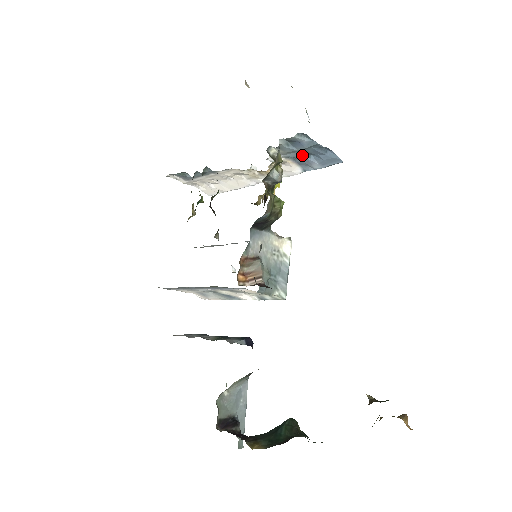
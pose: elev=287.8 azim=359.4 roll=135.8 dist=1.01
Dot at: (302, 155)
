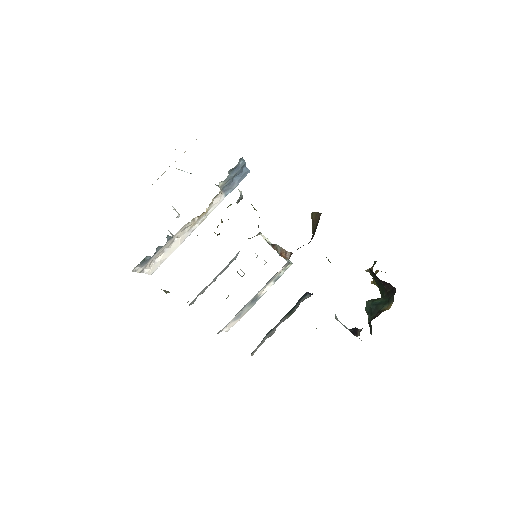
Dot at: (231, 180)
